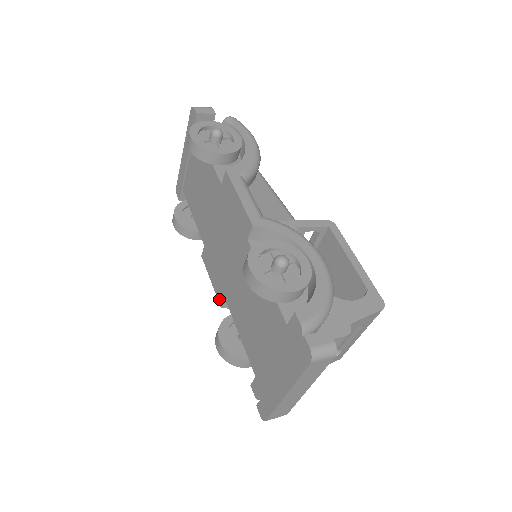
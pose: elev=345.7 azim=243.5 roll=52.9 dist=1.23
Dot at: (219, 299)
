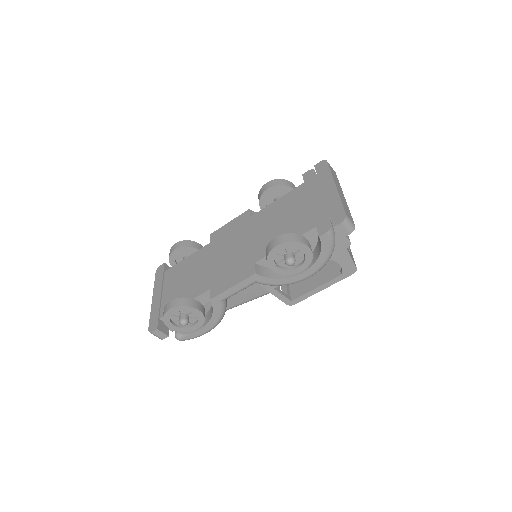
Dot at: (250, 274)
